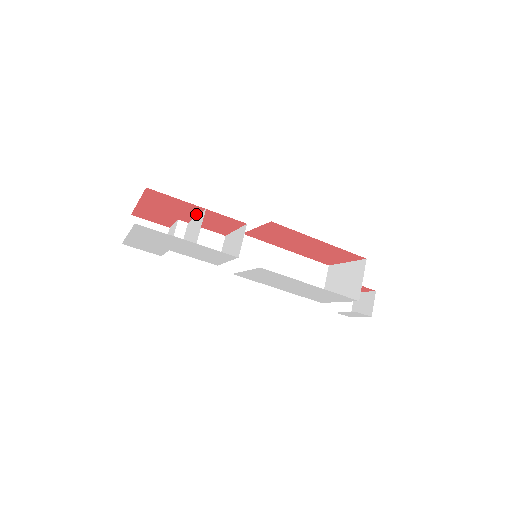
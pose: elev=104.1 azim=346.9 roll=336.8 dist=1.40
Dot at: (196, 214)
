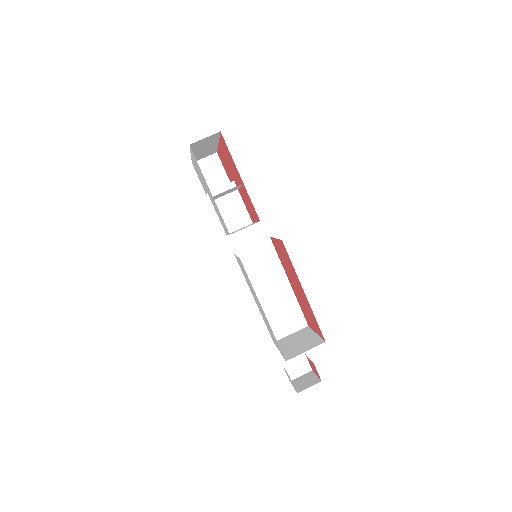
Dot at: (240, 184)
